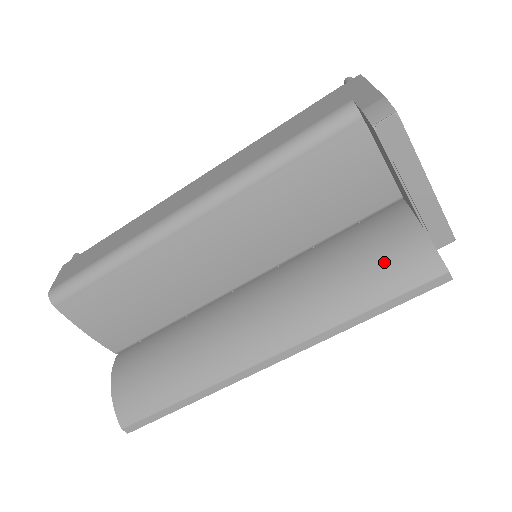
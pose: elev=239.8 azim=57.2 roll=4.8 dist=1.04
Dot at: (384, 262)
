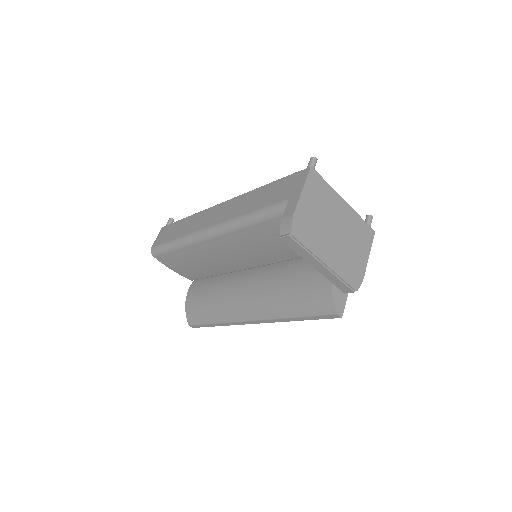
Dot at: (308, 294)
